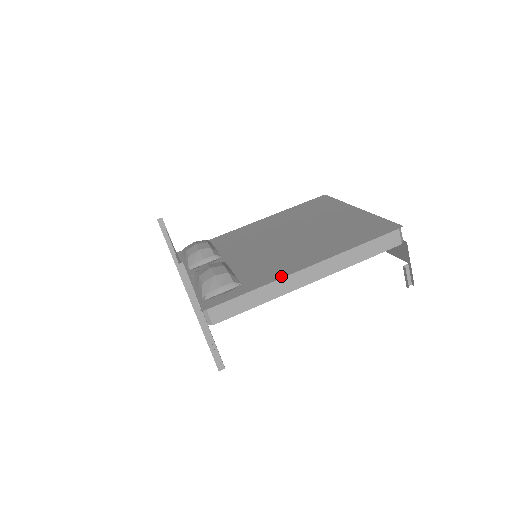
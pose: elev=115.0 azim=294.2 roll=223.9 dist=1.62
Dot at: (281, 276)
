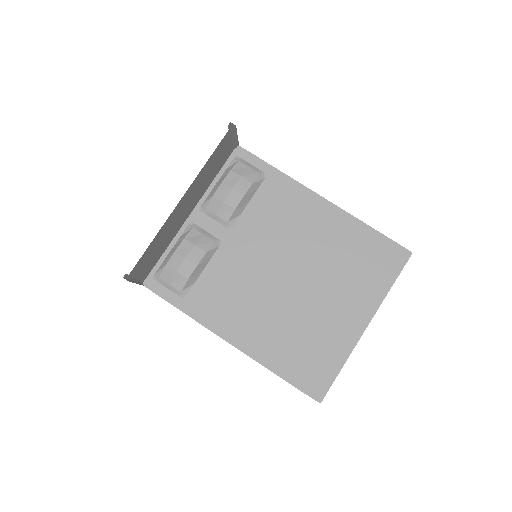
Dot at: (210, 326)
